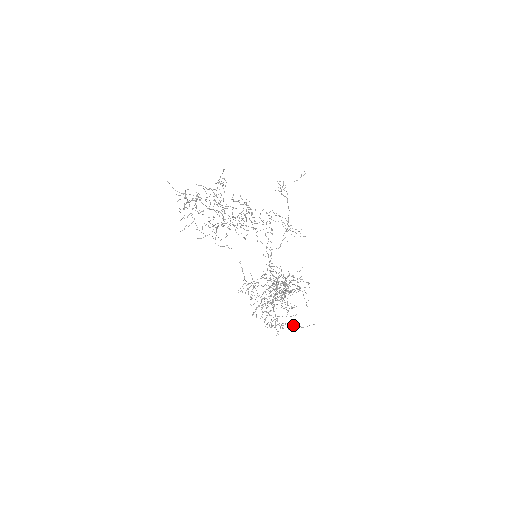
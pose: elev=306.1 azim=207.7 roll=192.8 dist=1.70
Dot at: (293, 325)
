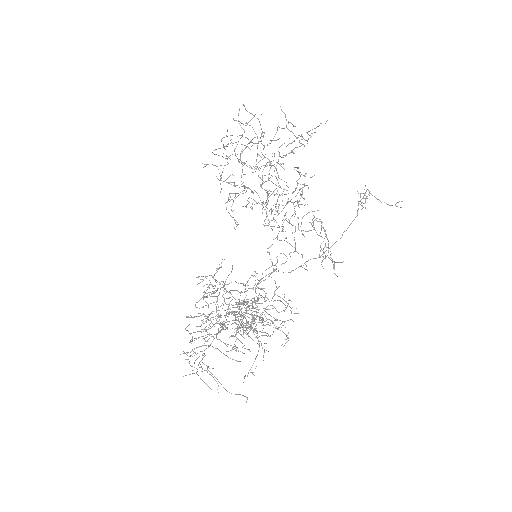
Dot at: occluded
